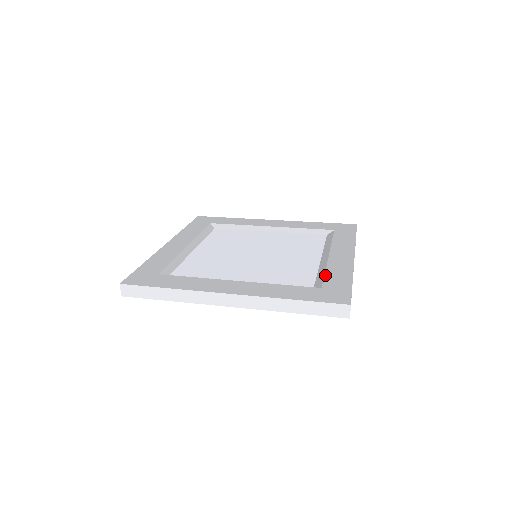
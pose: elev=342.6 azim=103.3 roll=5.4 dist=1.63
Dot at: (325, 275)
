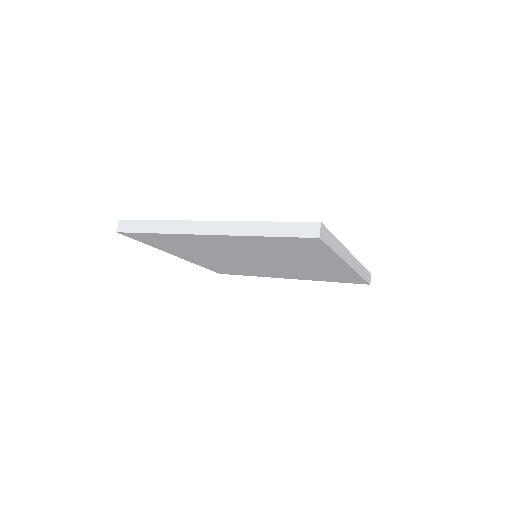
Dot at: occluded
